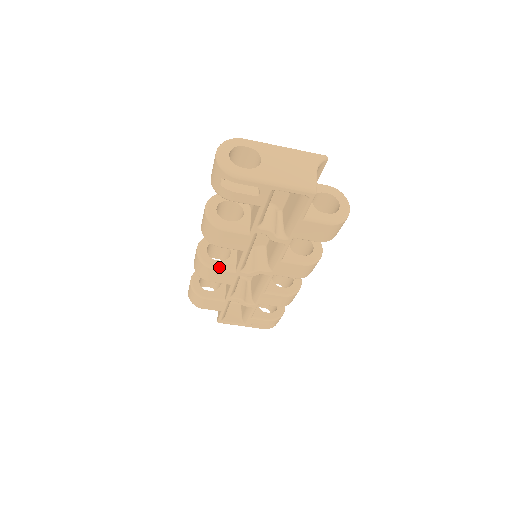
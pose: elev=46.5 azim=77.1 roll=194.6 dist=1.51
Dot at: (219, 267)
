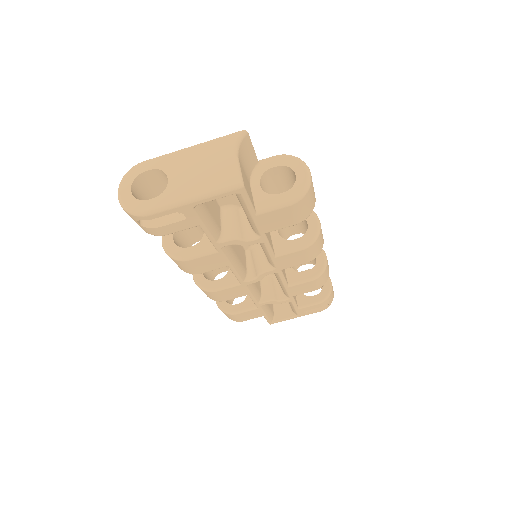
Dot at: (221, 287)
